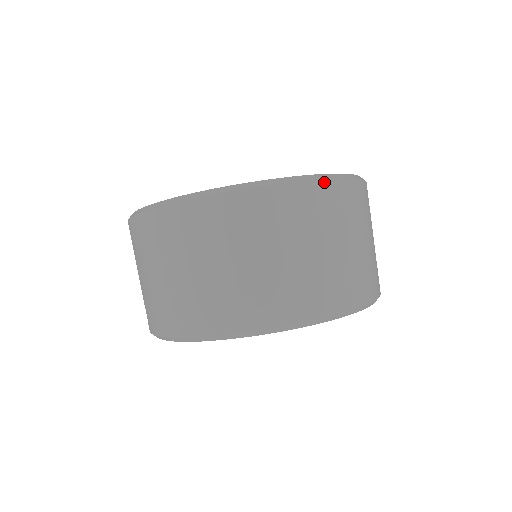
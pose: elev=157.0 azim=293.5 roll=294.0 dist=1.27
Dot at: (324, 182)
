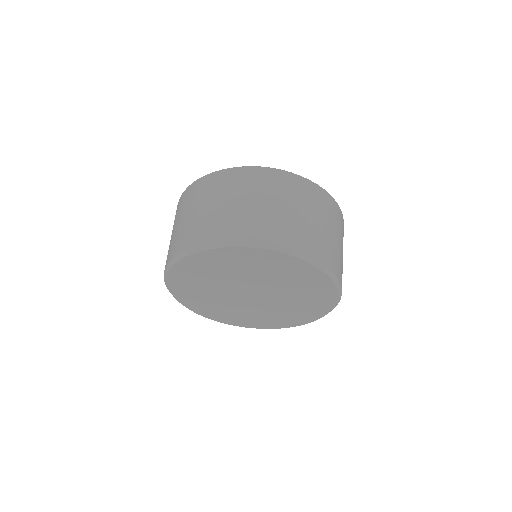
Dot at: (271, 170)
